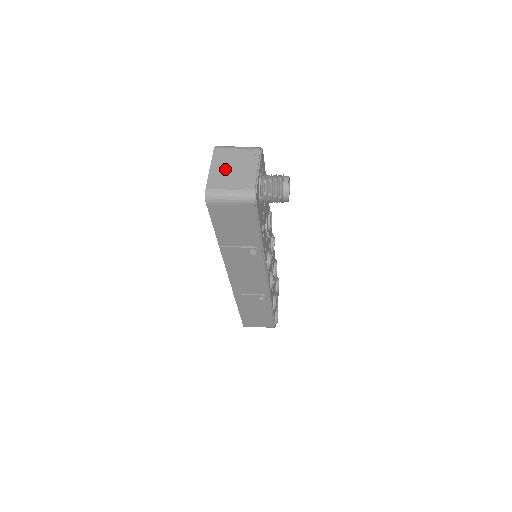
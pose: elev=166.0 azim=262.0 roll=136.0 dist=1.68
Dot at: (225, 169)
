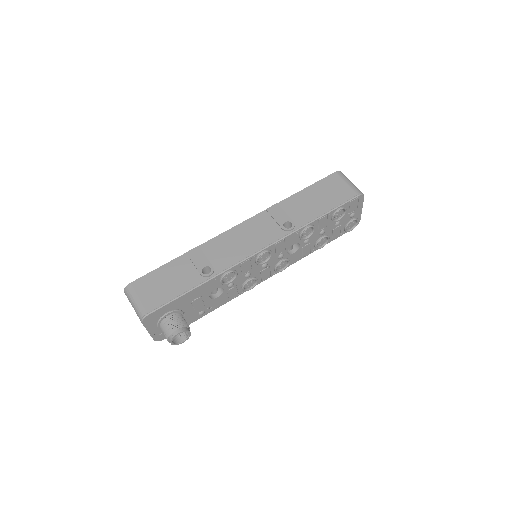
Dot at: occluded
